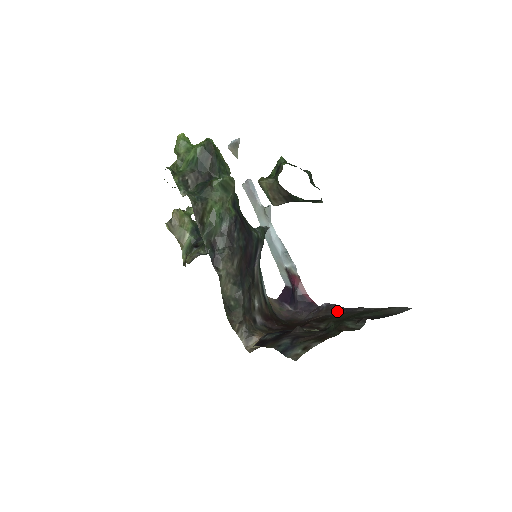
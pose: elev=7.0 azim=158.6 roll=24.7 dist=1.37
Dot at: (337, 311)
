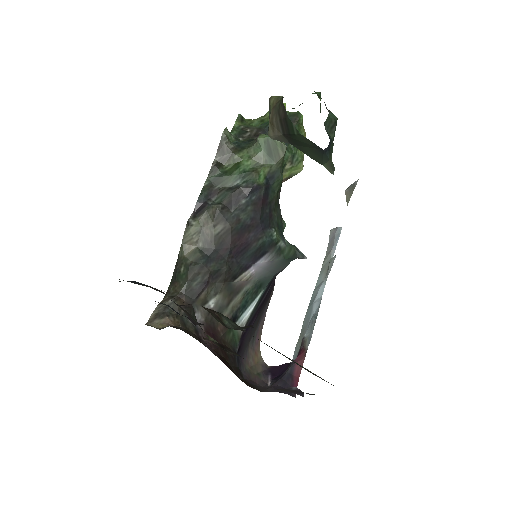
Dot at: occluded
